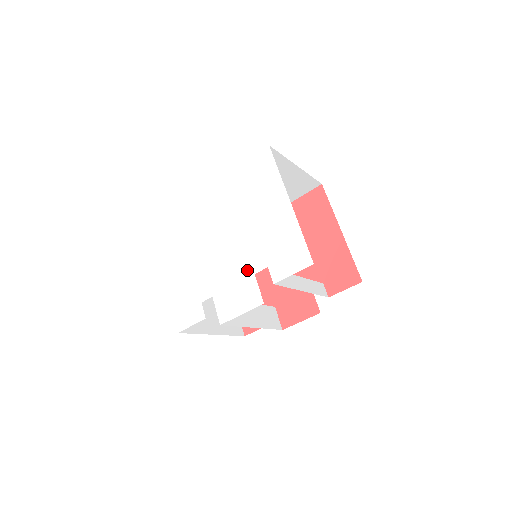
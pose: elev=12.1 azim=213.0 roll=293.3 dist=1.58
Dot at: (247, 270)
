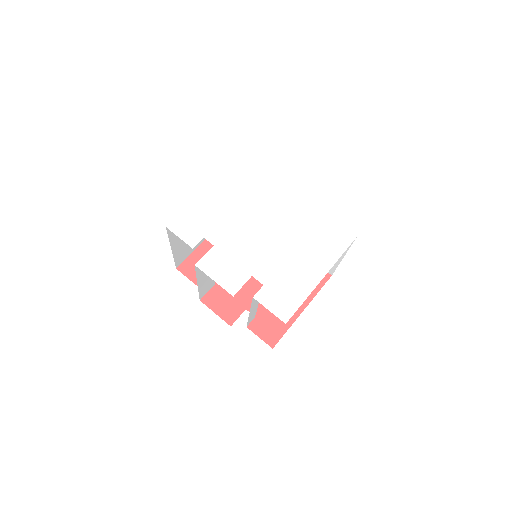
Dot at: (252, 267)
